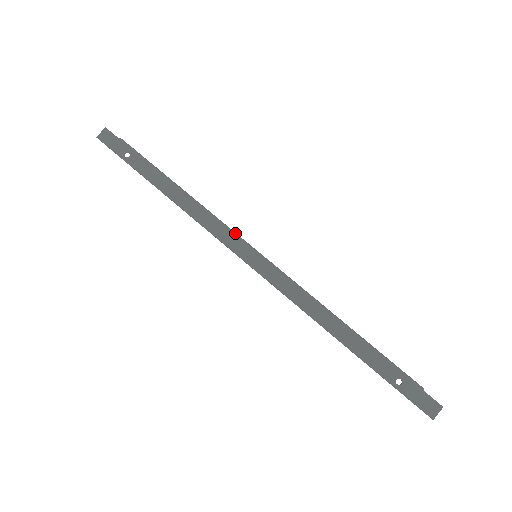
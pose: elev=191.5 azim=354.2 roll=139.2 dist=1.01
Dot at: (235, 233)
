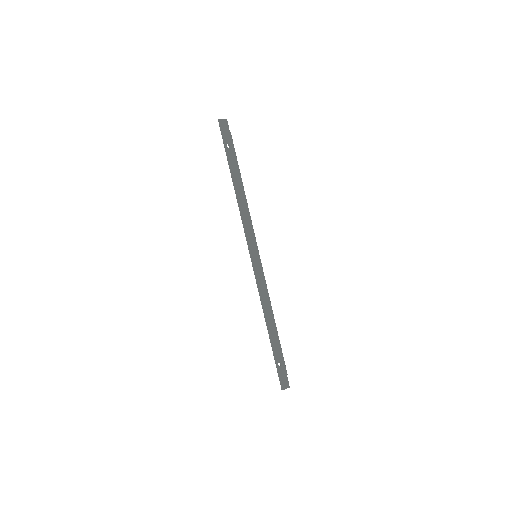
Dot at: (255, 237)
